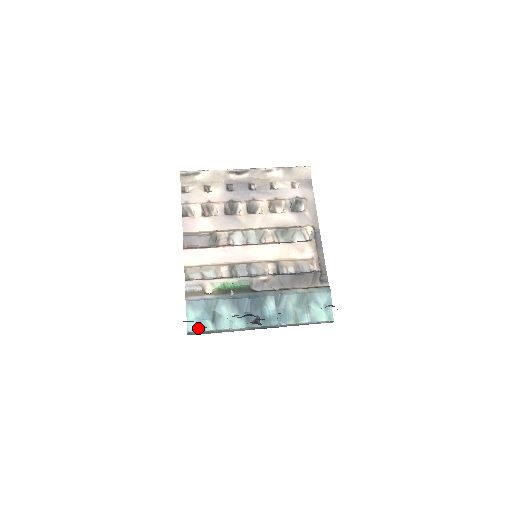
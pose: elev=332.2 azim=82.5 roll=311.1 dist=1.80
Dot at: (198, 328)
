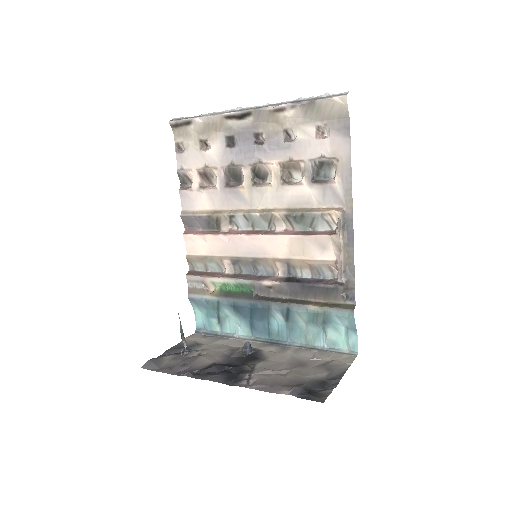
Dot at: (205, 326)
